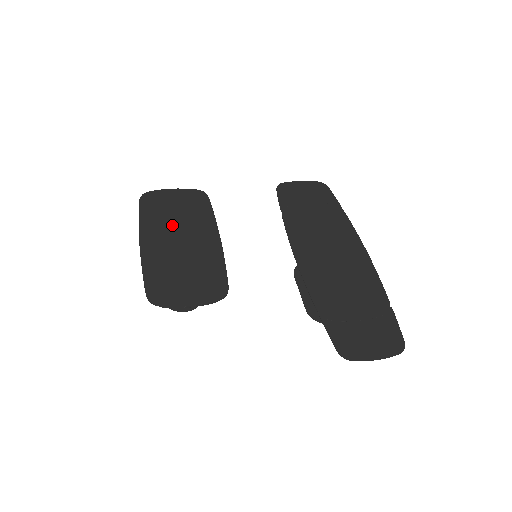
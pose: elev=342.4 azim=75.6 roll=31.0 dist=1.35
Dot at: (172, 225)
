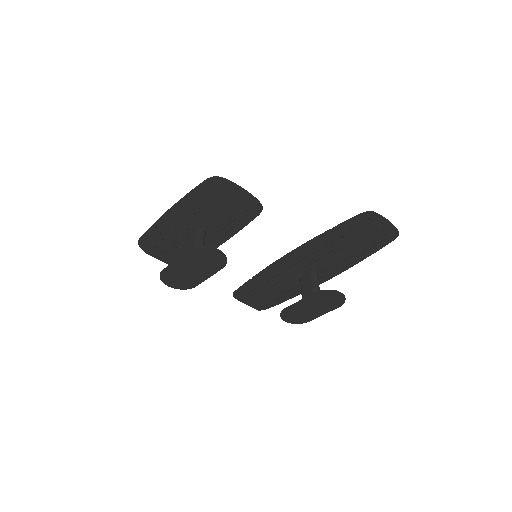
Dot at: occluded
